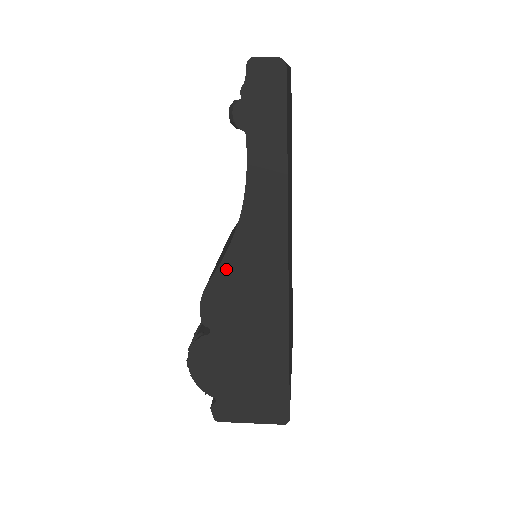
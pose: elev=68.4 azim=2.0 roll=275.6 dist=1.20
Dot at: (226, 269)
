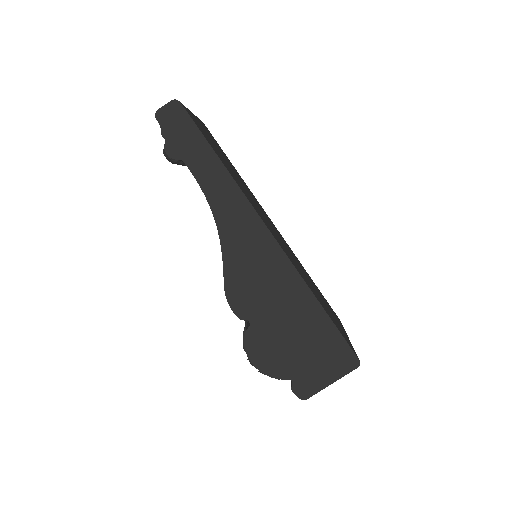
Dot at: (229, 264)
